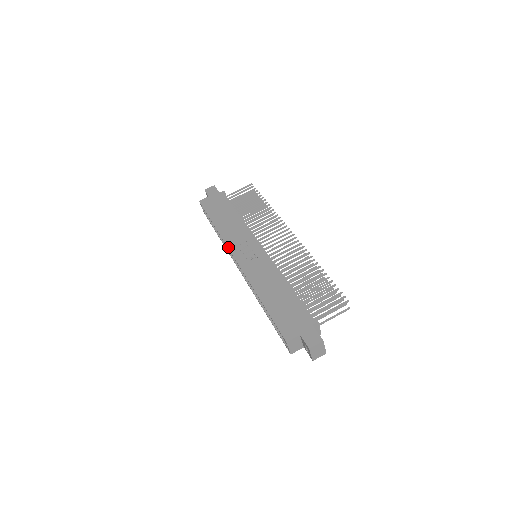
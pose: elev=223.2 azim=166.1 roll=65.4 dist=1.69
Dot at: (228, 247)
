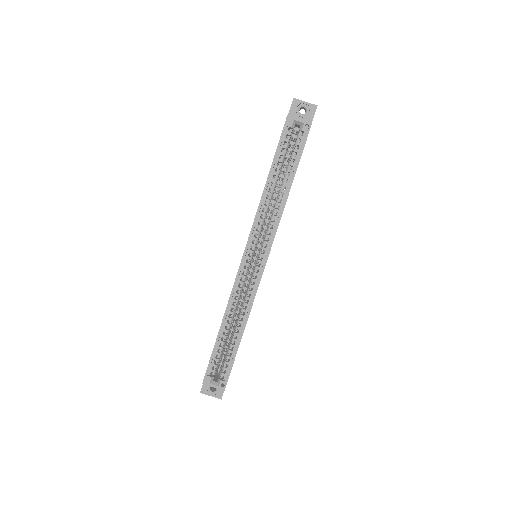
Dot at: (235, 279)
